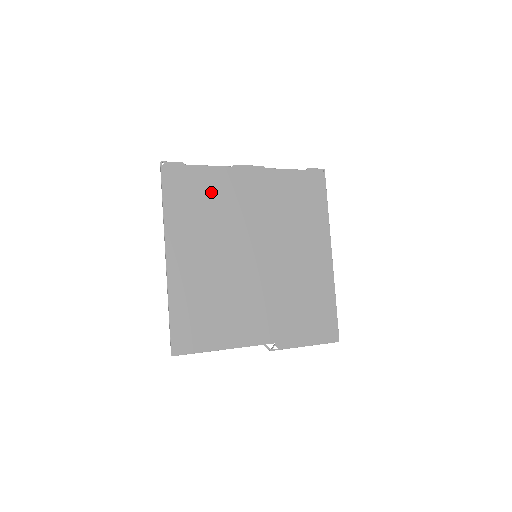
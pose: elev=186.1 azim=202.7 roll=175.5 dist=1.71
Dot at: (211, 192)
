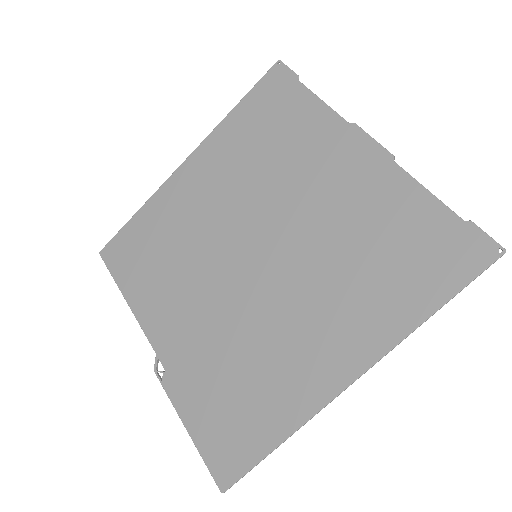
Dot at: (291, 134)
